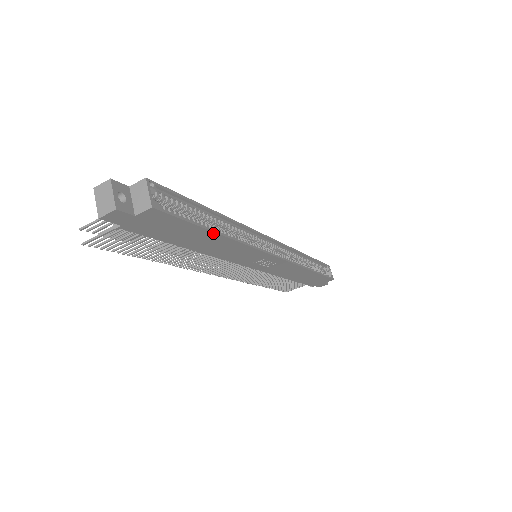
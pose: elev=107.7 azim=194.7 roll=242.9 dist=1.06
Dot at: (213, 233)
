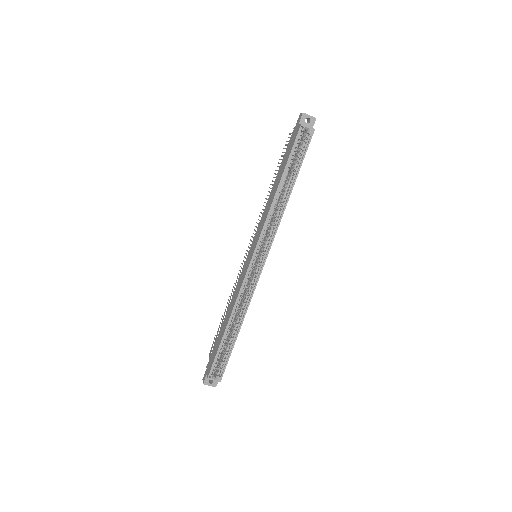
Dot at: occluded
